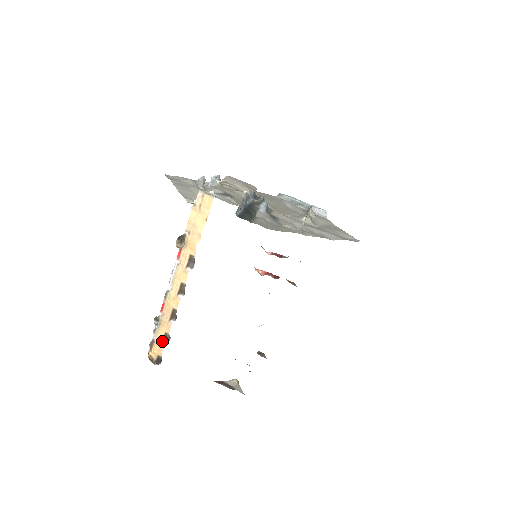
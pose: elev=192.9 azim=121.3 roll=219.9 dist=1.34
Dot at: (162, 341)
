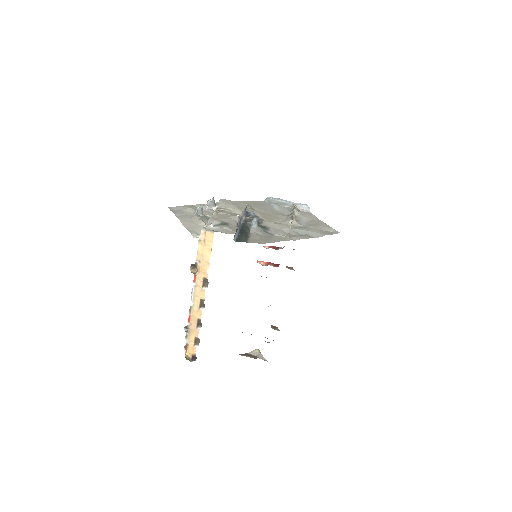
Dot at: (194, 344)
